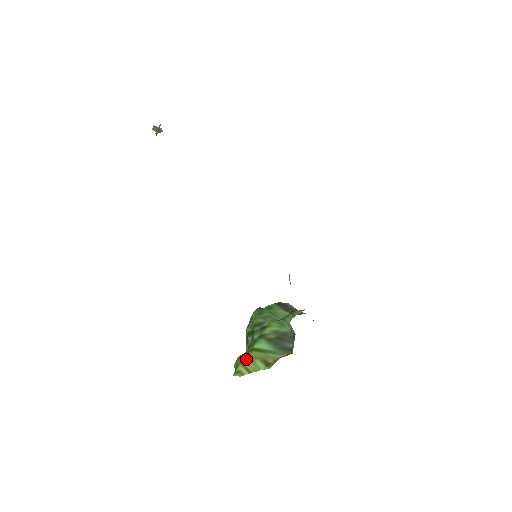
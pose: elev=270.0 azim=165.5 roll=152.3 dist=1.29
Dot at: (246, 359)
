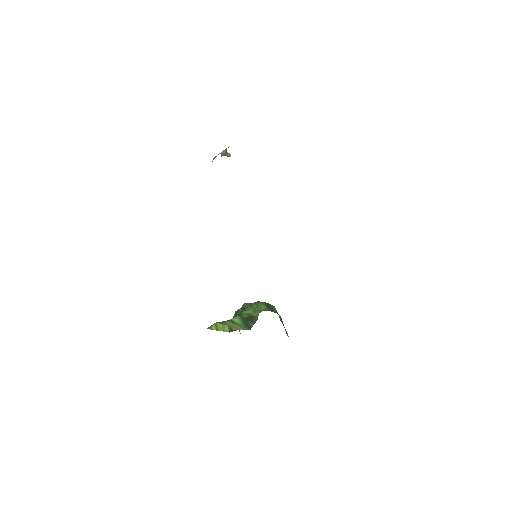
Dot at: (221, 323)
